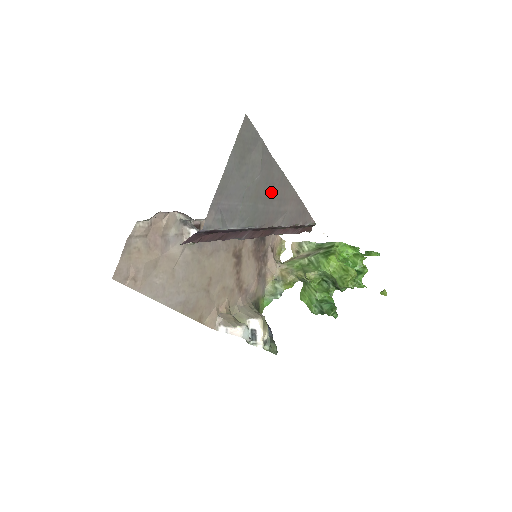
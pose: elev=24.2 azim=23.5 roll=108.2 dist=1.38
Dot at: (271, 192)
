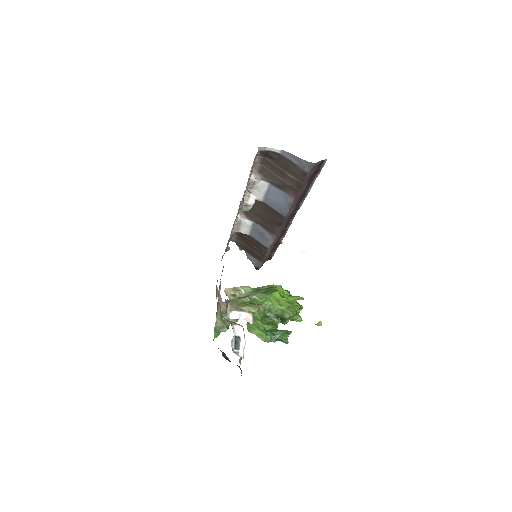
Dot at: occluded
